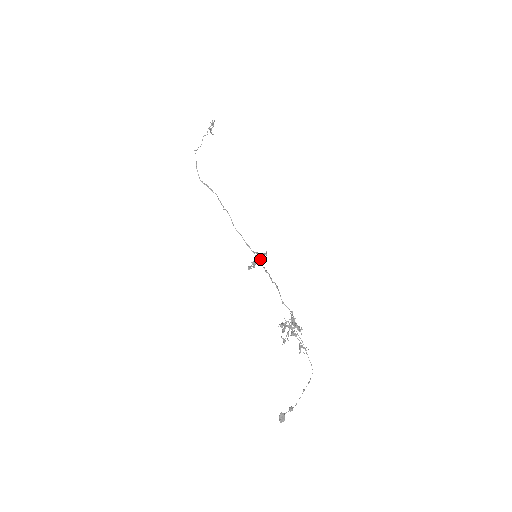
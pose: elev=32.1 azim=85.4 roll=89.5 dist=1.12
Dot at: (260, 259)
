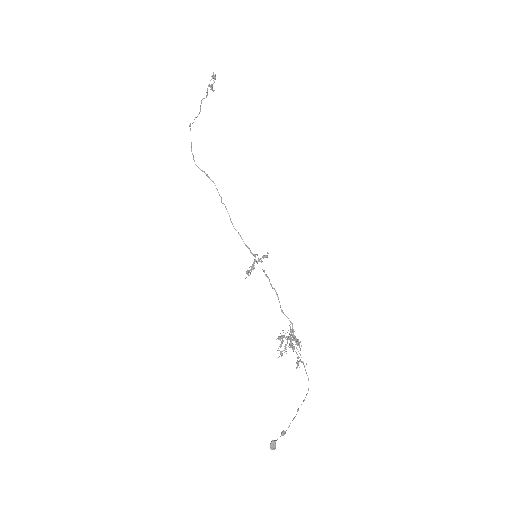
Dot at: occluded
